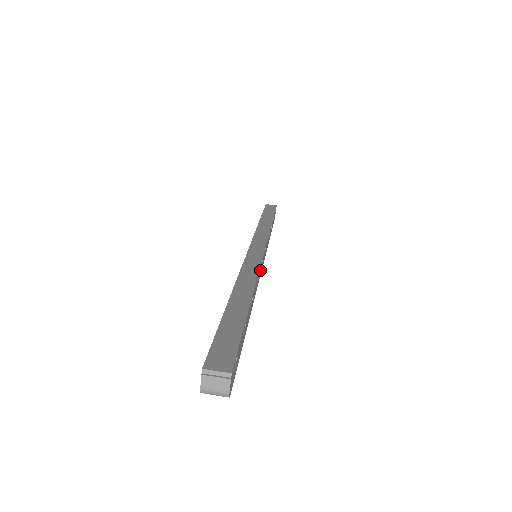
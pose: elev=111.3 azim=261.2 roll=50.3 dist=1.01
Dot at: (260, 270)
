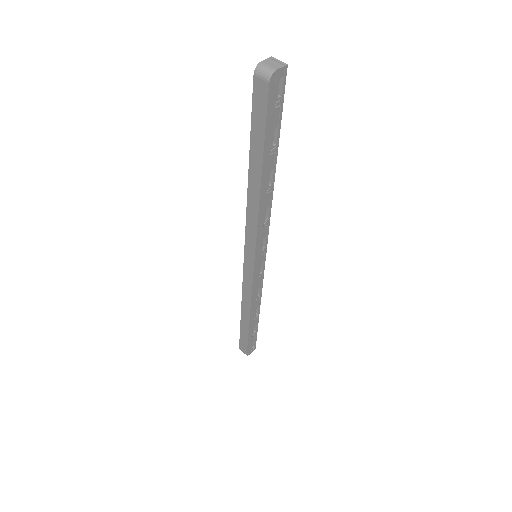
Dot at: (263, 238)
